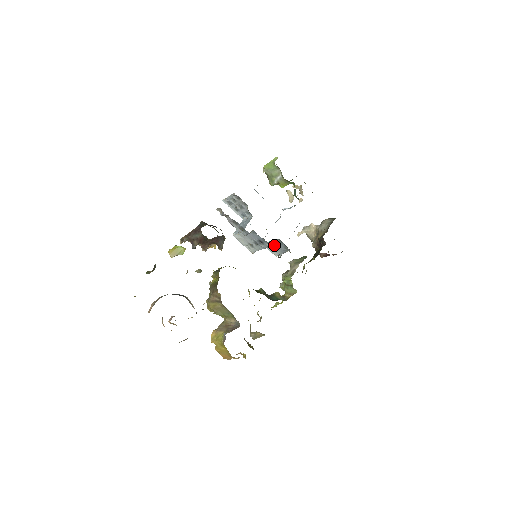
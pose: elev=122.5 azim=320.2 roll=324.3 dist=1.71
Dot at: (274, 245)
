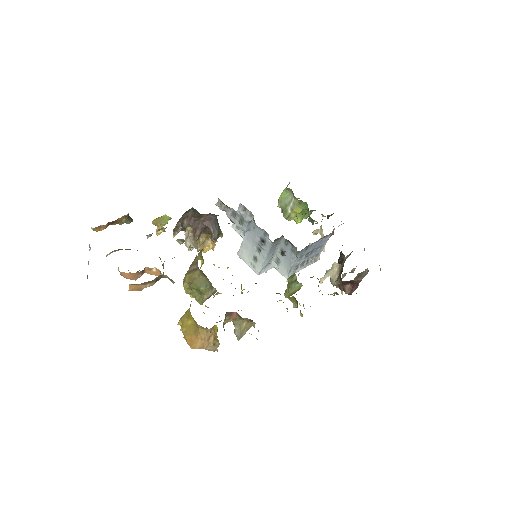
Dot at: (281, 256)
